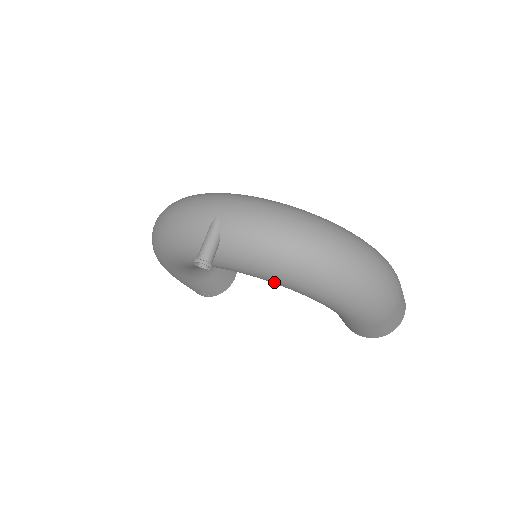
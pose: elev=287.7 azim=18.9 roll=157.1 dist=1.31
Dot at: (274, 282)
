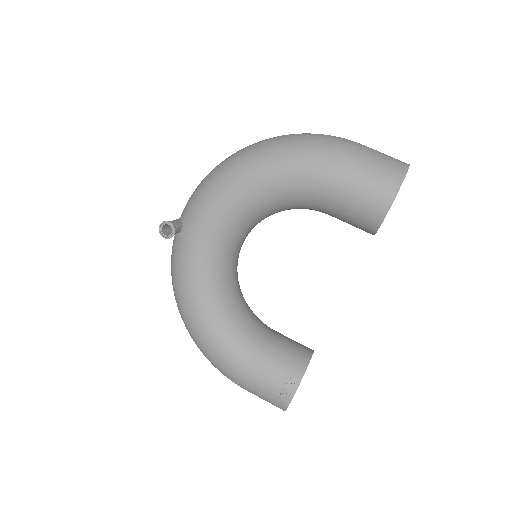
Dot at: (226, 201)
